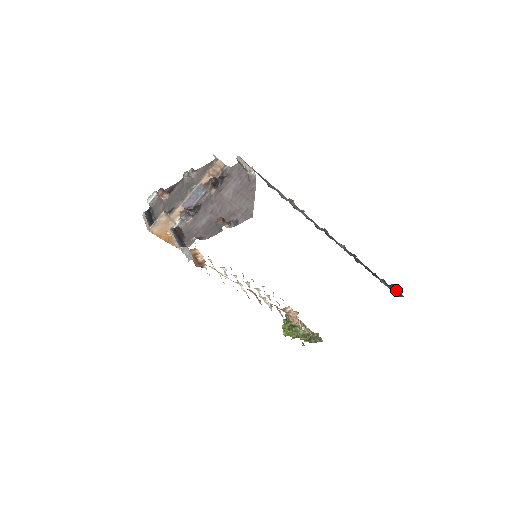
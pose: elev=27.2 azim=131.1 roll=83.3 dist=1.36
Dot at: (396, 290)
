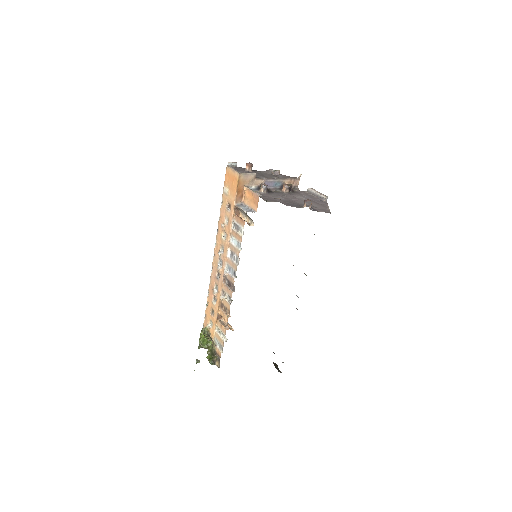
Dot at: occluded
